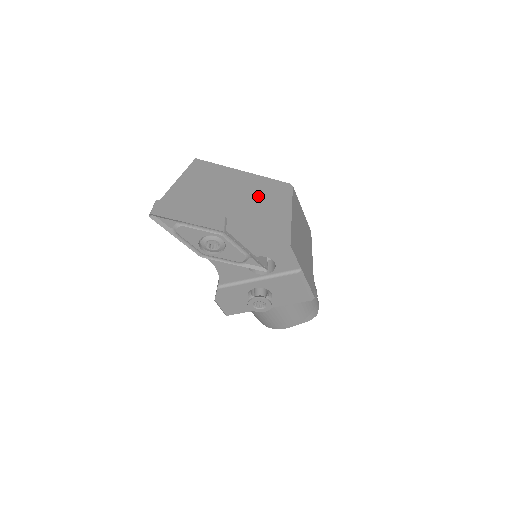
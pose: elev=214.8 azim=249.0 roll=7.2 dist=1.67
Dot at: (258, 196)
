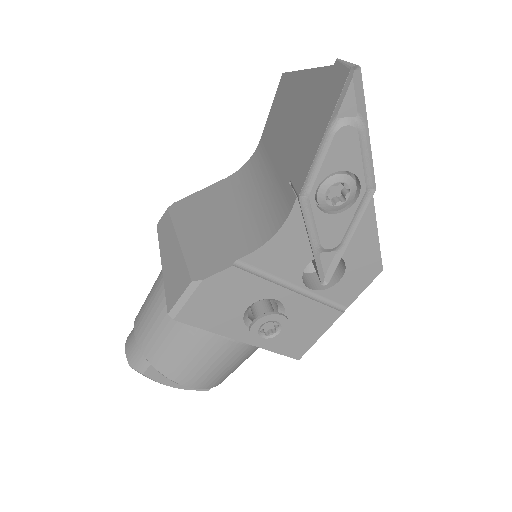
Dot at: occluded
